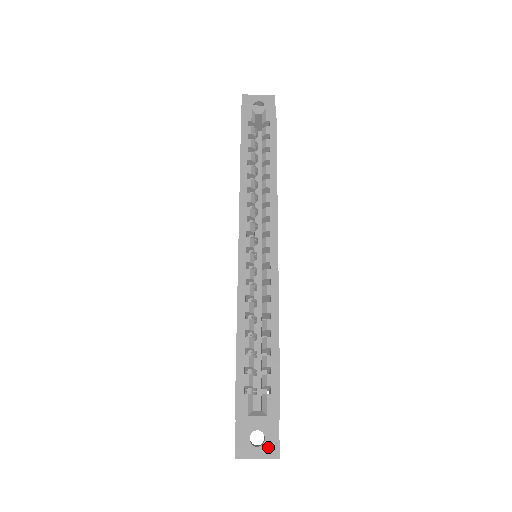
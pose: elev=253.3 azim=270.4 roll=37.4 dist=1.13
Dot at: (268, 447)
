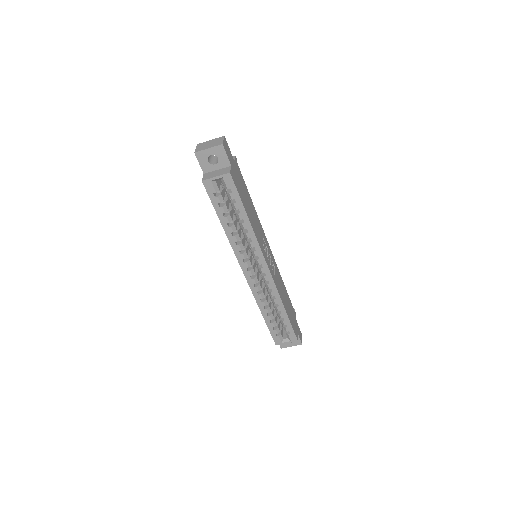
Dot at: (295, 342)
